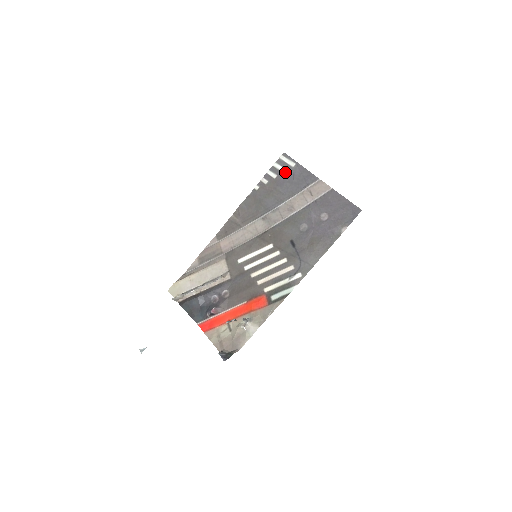
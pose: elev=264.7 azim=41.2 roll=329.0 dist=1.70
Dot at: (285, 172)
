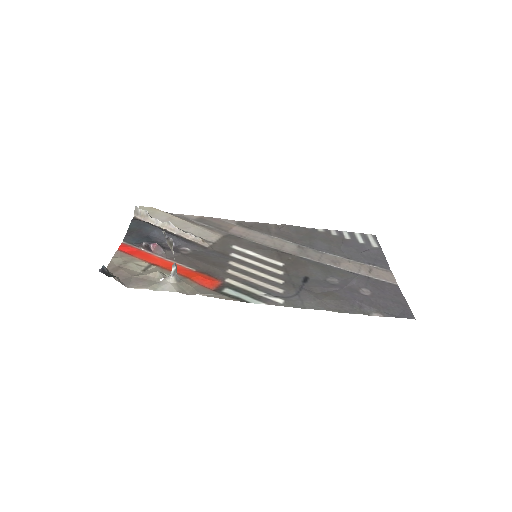
Dot at: (361, 243)
